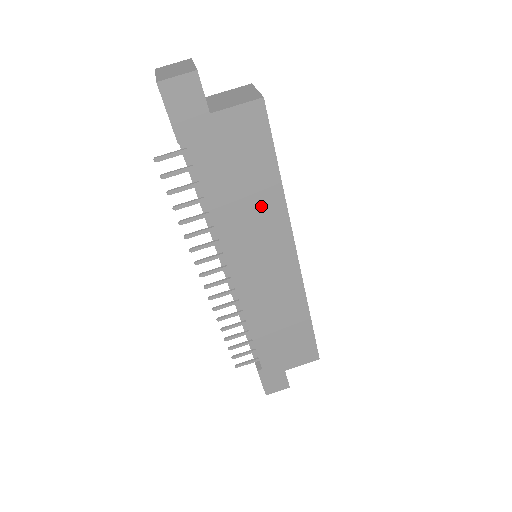
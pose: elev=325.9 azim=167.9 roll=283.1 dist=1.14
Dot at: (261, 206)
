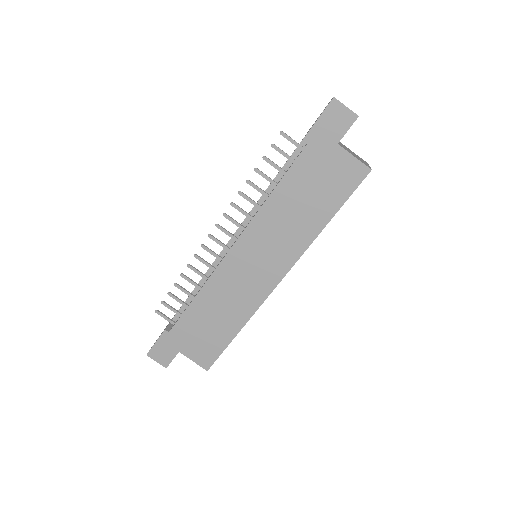
Dot at: (299, 226)
